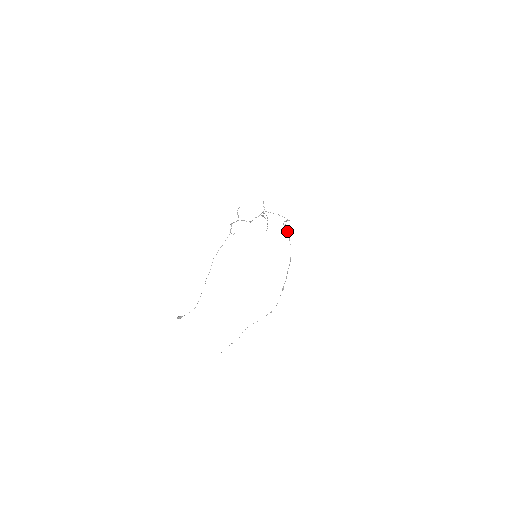
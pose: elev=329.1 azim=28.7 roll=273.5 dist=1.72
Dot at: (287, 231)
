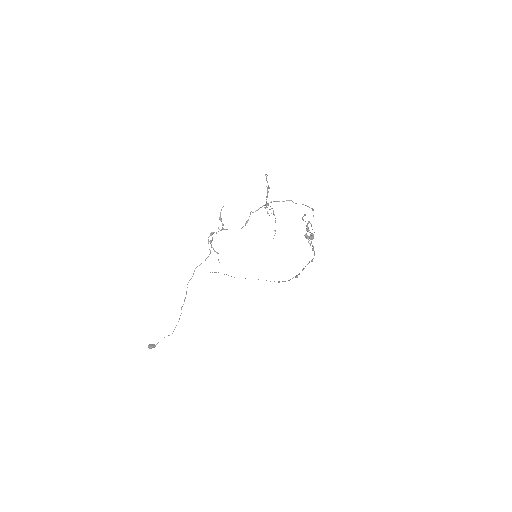
Dot at: occluded
